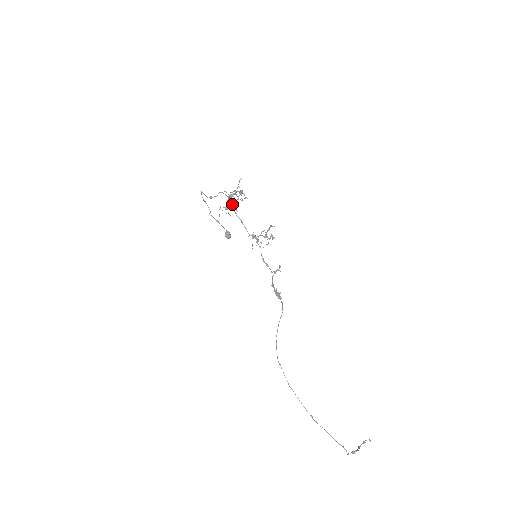
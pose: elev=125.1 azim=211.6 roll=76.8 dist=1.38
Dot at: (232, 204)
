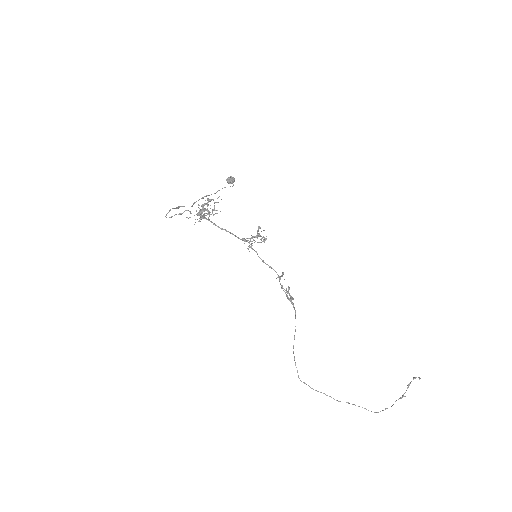
Dot at: occluded
